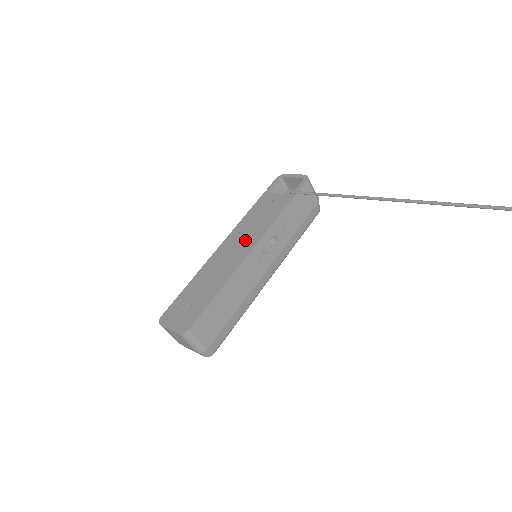
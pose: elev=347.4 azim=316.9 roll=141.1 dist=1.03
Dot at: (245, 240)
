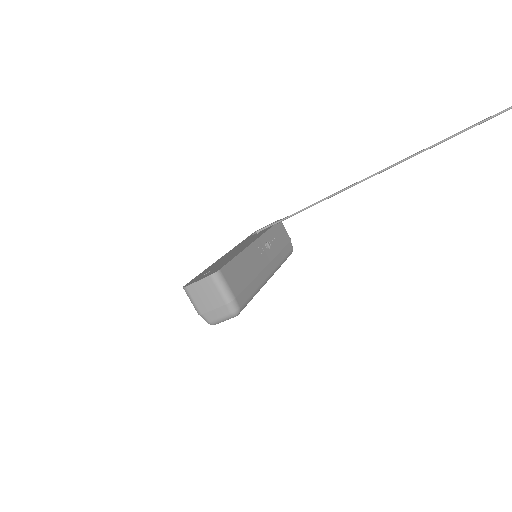
Dot at: (245, 244)
